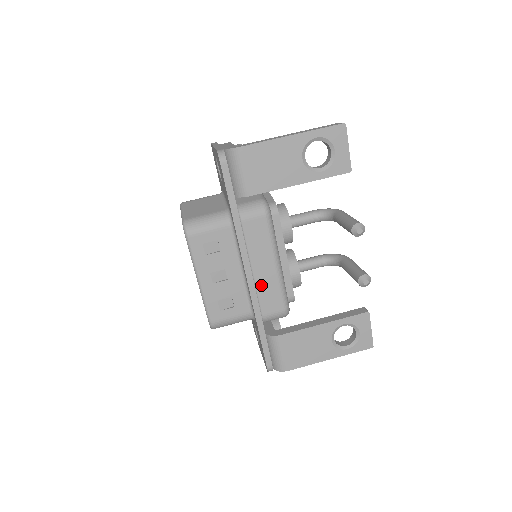
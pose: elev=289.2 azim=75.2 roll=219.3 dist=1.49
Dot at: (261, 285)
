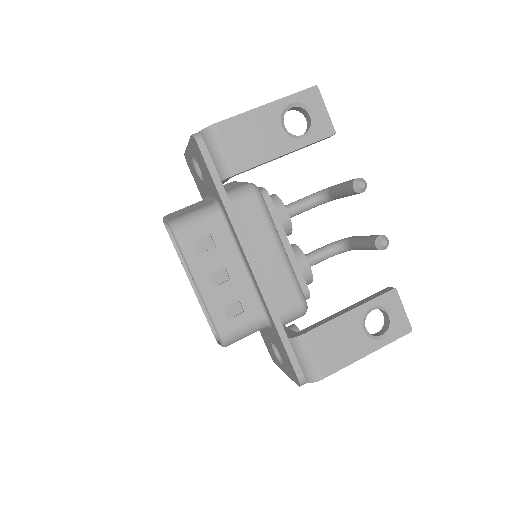
Dot at: (269, 278)
